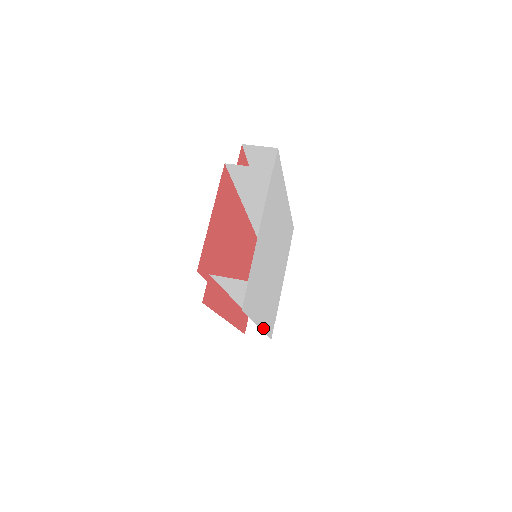
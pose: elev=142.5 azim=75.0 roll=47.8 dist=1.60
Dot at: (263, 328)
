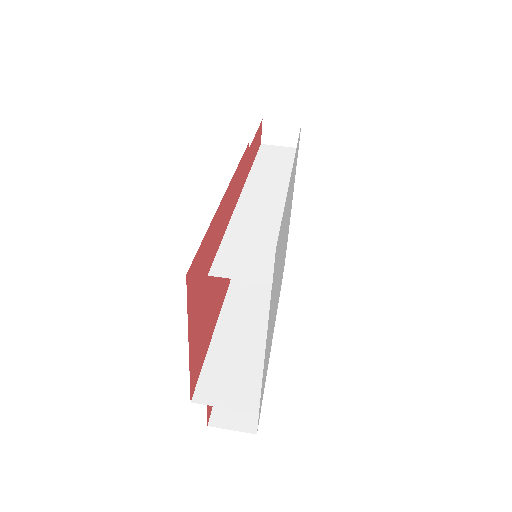
Dot at: occluded
